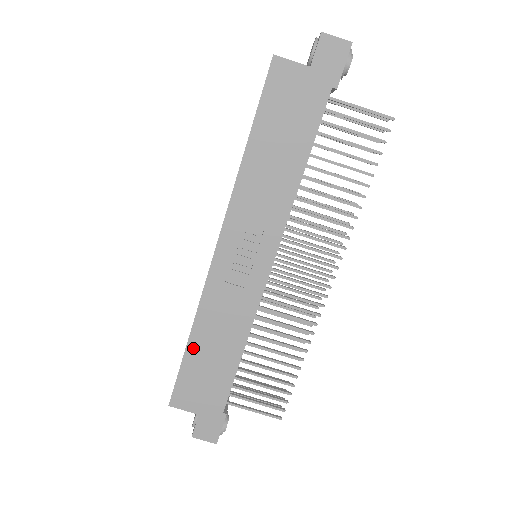
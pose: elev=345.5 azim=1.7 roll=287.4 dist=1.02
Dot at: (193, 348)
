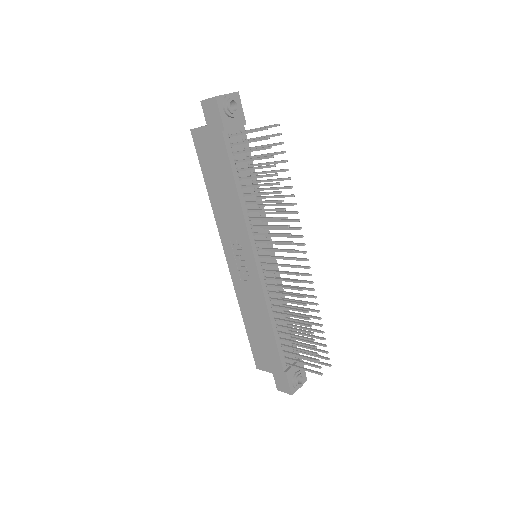
Dot at: (248, 328)
